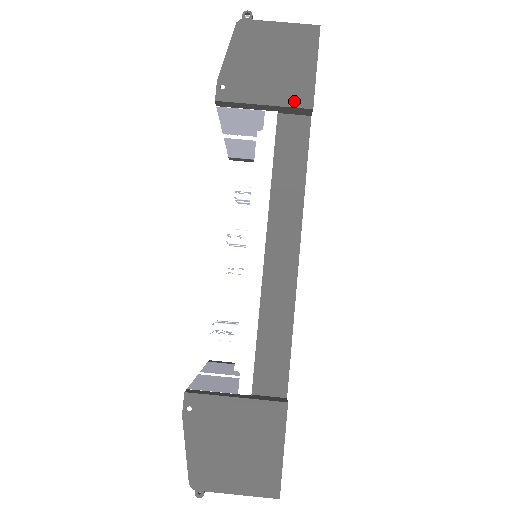
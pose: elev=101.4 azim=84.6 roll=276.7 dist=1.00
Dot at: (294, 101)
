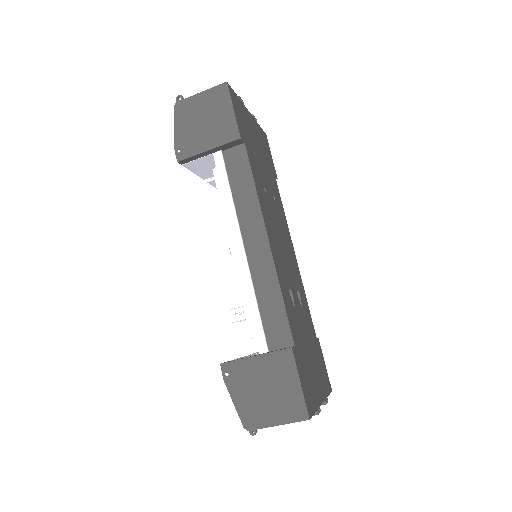
Dot at: (226, 139)
